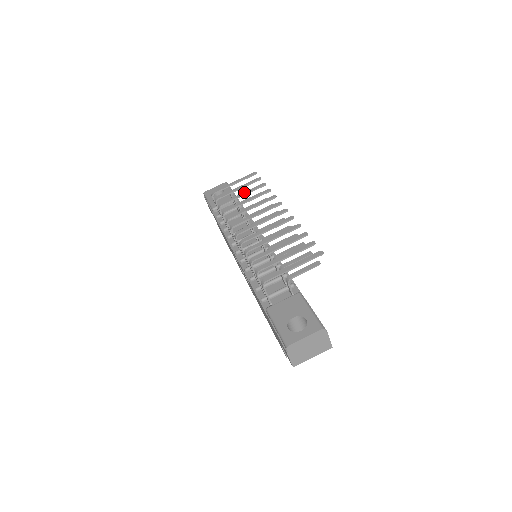
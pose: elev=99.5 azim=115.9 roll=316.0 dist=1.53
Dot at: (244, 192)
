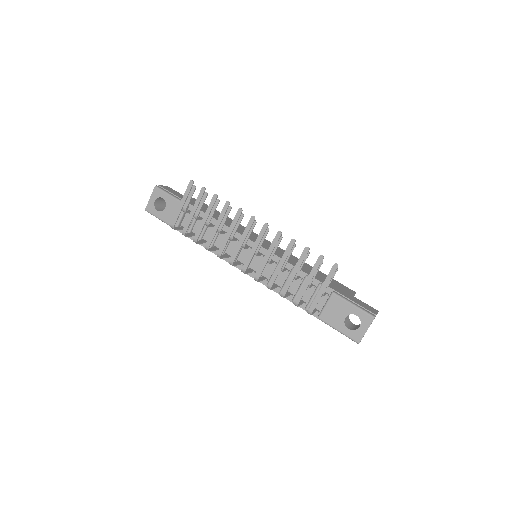
Dot at: (205, 215)
